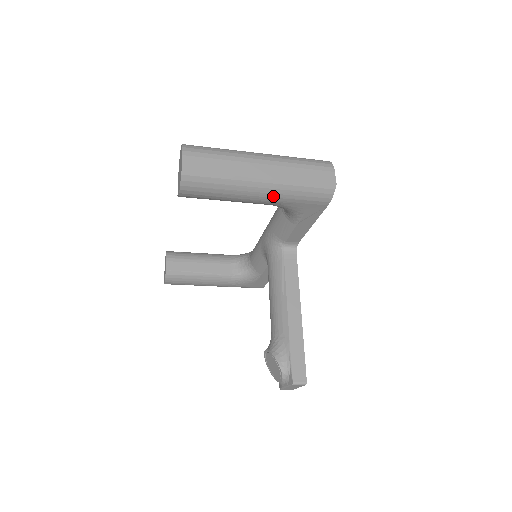
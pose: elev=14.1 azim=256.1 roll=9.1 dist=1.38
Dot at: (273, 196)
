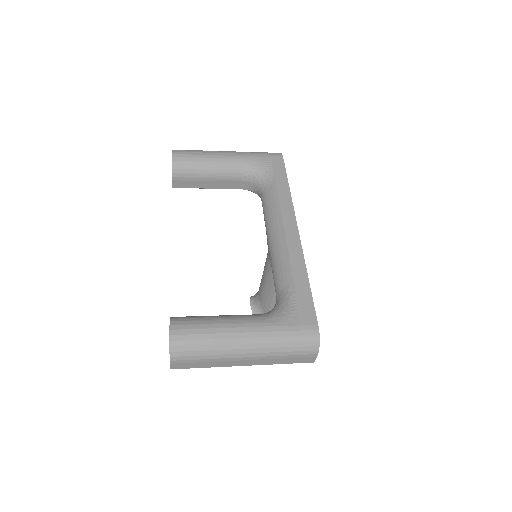
Dot at: occluded
